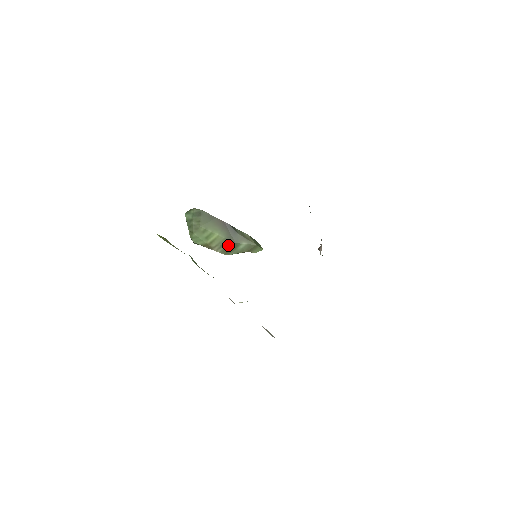
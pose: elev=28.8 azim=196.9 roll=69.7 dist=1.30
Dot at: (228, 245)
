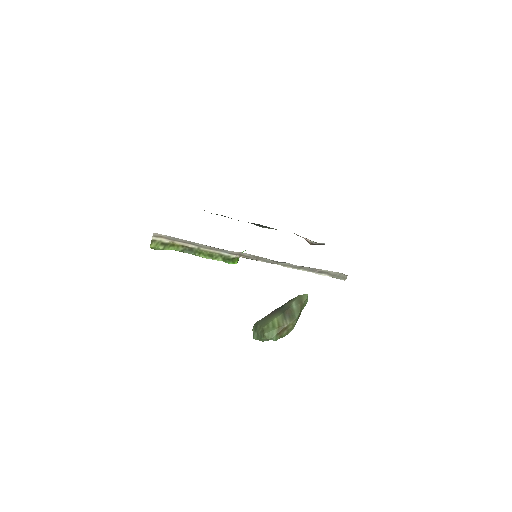
Dot at: (287, 314)
